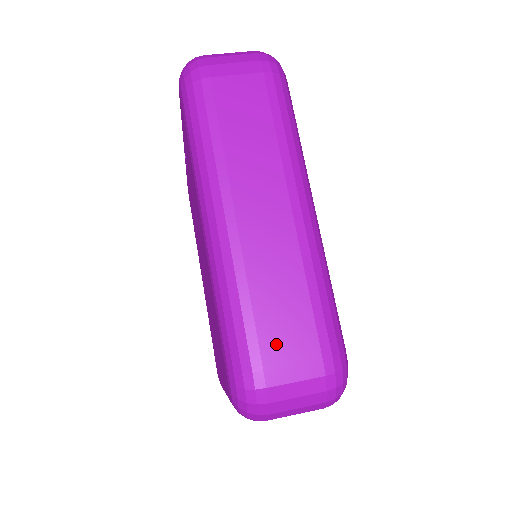
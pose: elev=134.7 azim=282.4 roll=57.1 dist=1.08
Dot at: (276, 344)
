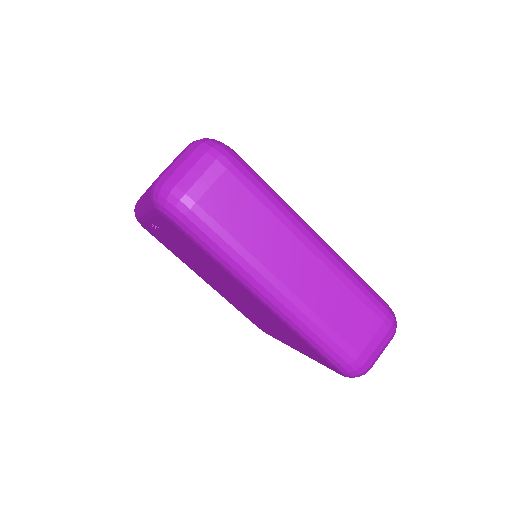
Dot at: (357, 336)
